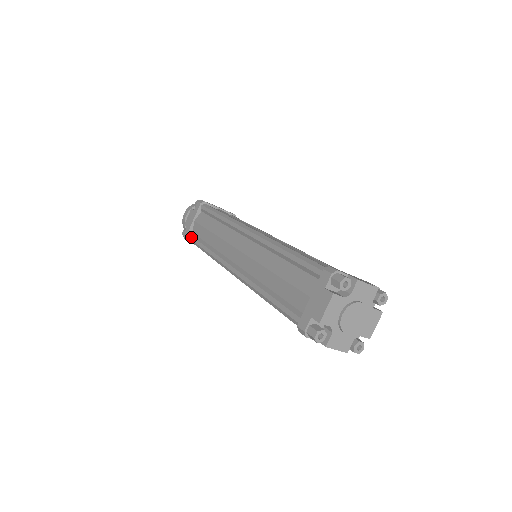
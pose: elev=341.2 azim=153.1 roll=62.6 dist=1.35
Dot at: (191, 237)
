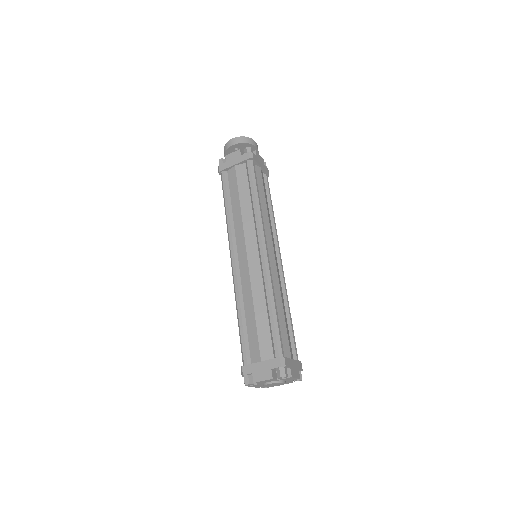
Dot at: (224, 178)
